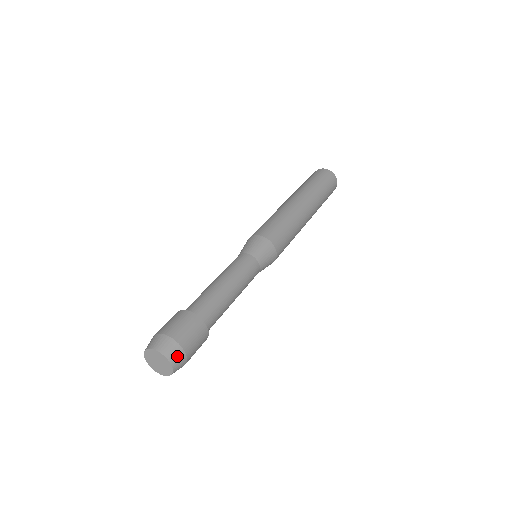
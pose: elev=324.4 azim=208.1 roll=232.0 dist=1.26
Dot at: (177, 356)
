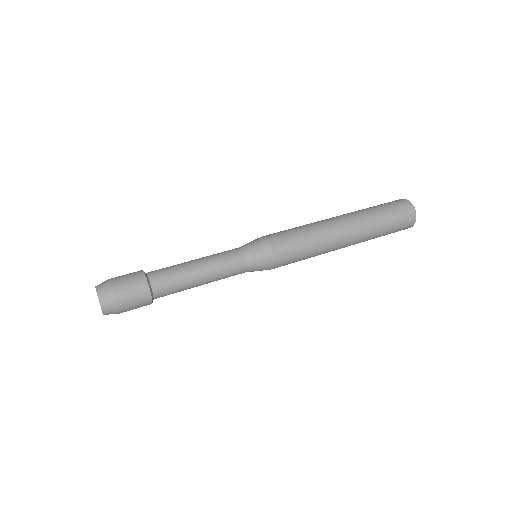
Dot at: (110, 308)
